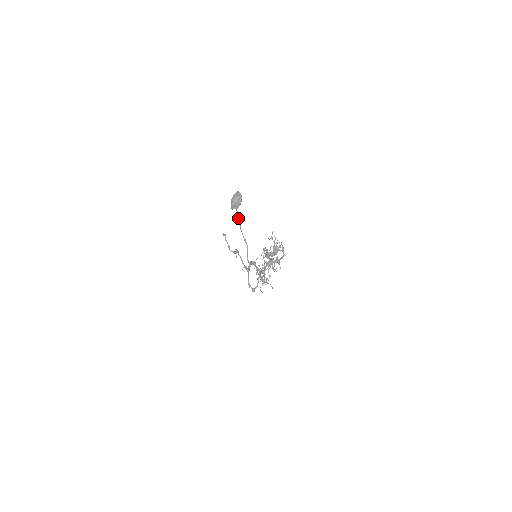
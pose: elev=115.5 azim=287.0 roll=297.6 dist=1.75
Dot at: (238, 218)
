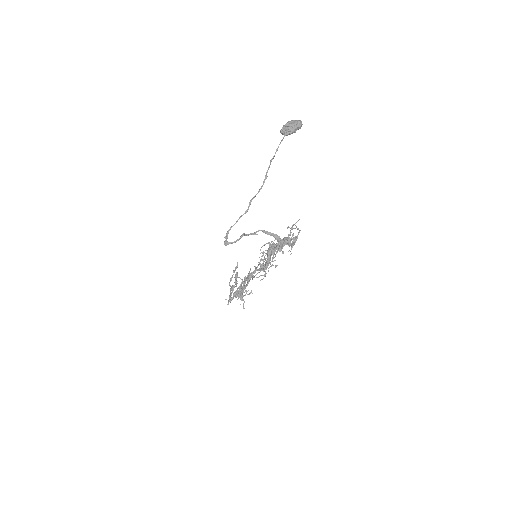
Dot at: occluded
